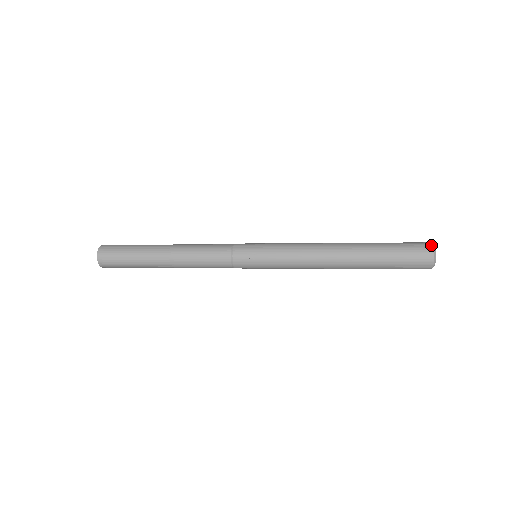
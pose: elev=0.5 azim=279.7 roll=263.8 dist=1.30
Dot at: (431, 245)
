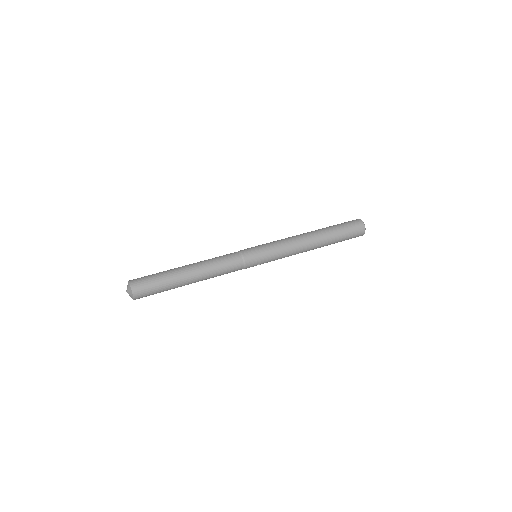
Dot at: (364, 230)
